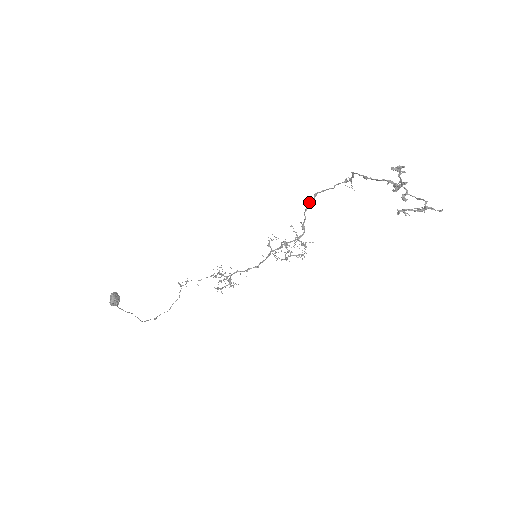
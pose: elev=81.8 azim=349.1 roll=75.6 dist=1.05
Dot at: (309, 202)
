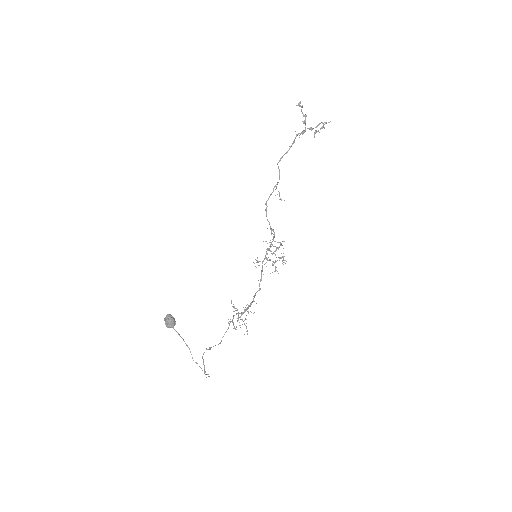
Dot at: (265, 209)
